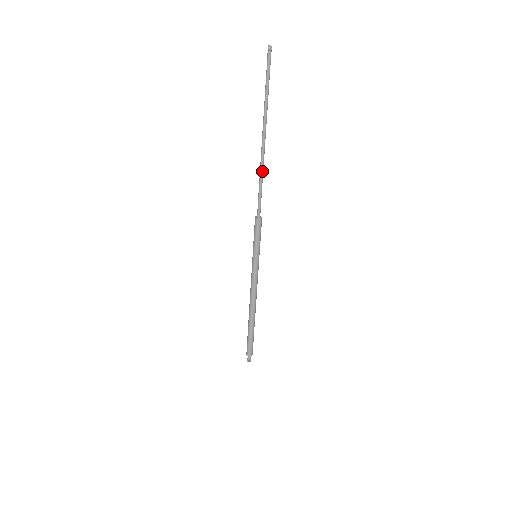
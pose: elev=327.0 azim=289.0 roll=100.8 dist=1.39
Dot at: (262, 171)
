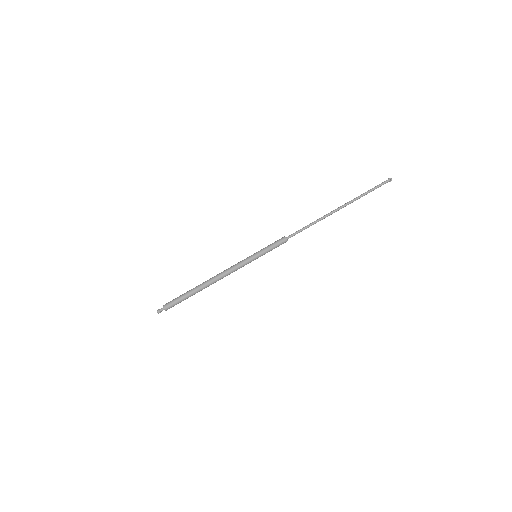
Dot at: (318, 220)
